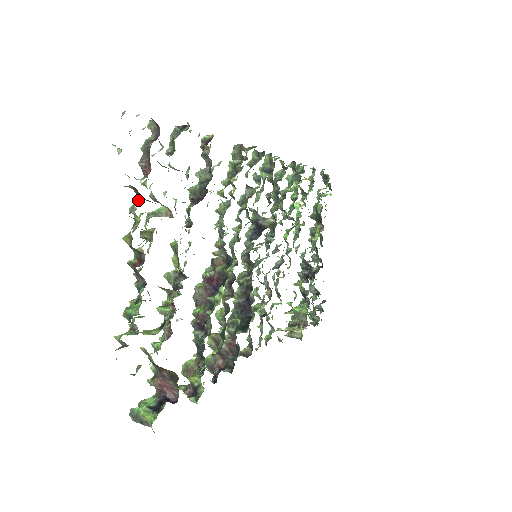
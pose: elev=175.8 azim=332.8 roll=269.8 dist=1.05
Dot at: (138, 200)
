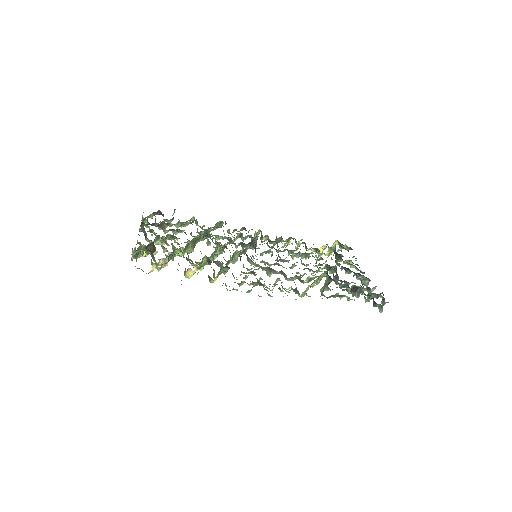
Dot at: occluded
